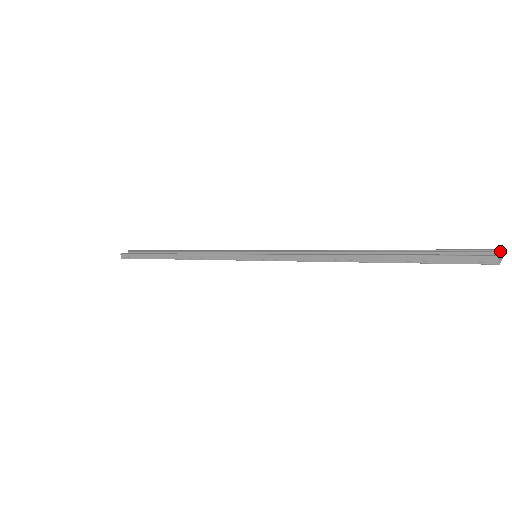
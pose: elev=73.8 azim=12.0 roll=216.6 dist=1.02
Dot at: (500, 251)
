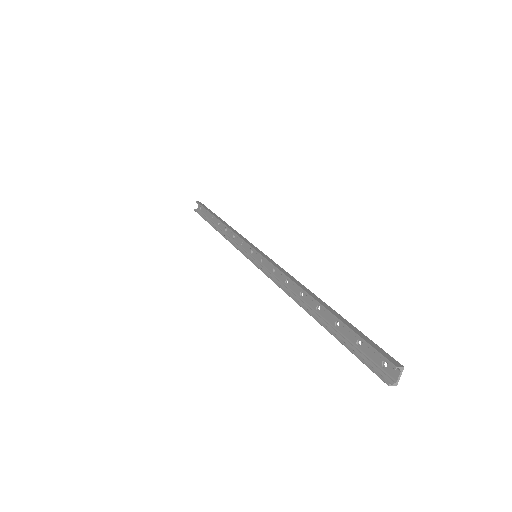
Dot at: (395, 368)
